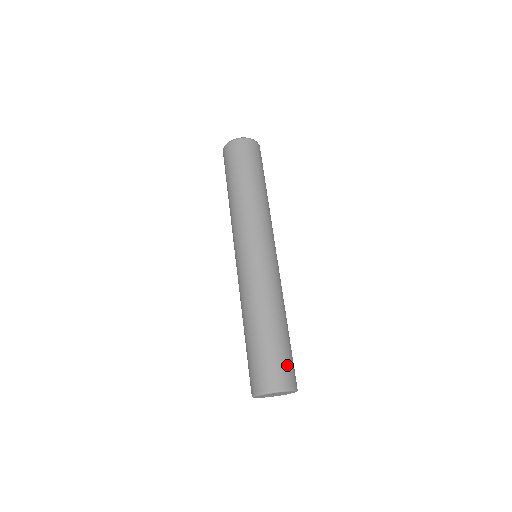
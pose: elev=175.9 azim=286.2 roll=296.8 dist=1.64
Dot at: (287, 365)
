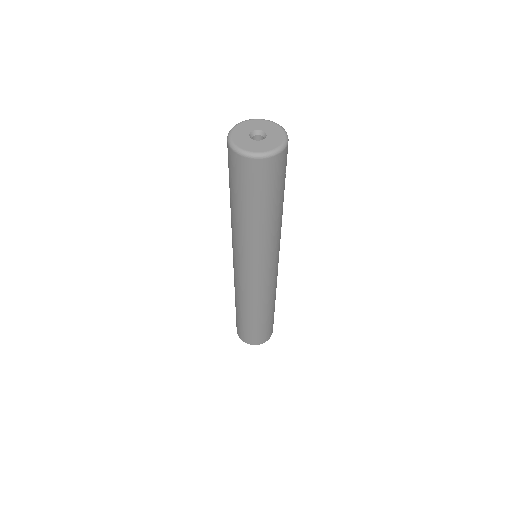
Dot at: (264, 334)
